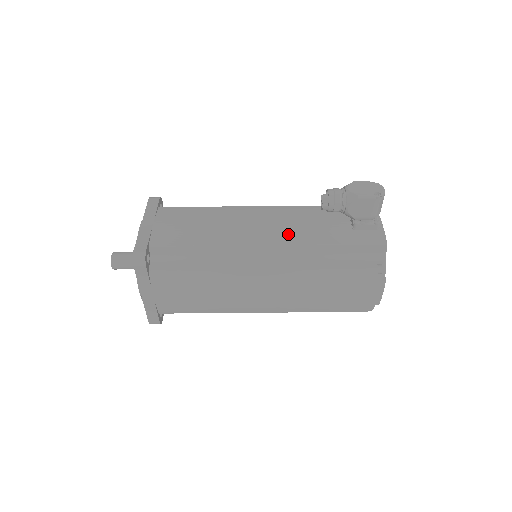
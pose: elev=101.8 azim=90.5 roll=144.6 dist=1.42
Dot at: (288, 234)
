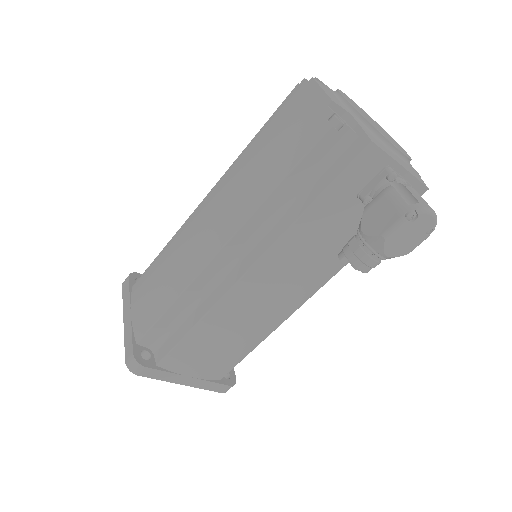
Dot at: (317, 278)
